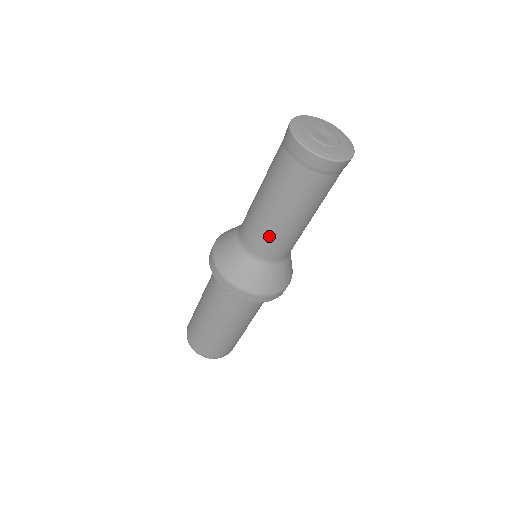
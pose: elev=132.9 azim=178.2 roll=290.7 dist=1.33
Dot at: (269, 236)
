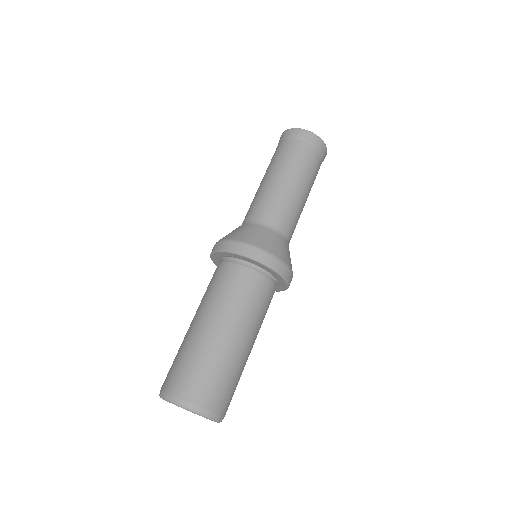
Dot at: (291, 208)
